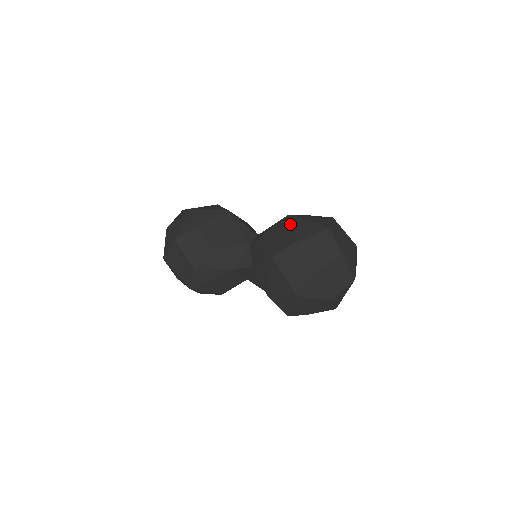
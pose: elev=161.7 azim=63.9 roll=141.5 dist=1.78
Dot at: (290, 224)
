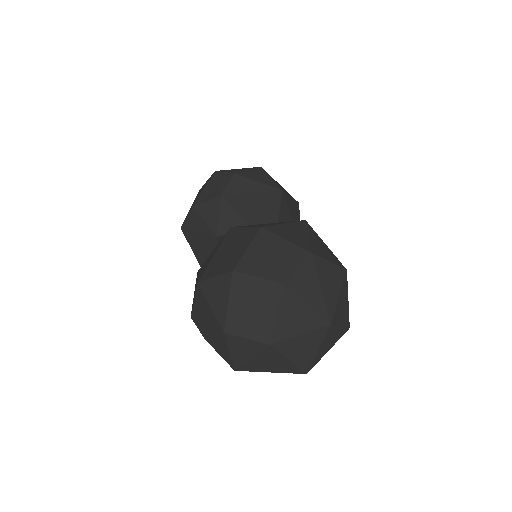
Dot at: occluded
